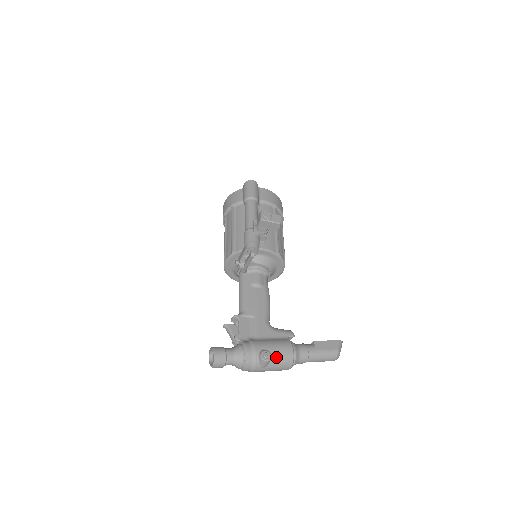
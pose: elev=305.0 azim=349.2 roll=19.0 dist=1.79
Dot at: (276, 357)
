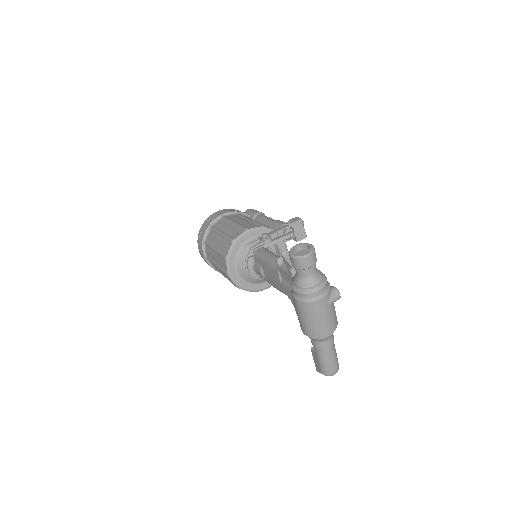
Dot at: (334, 306)
